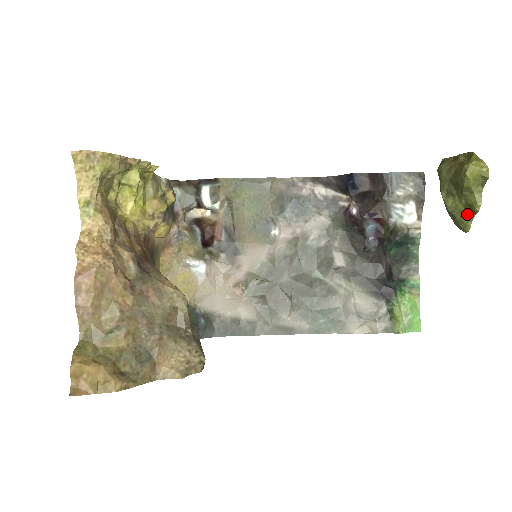
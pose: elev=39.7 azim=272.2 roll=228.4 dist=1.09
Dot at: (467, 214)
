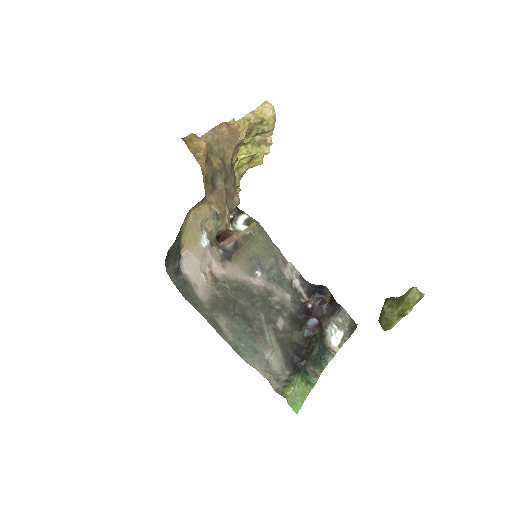
Dot at: (398, 316)
